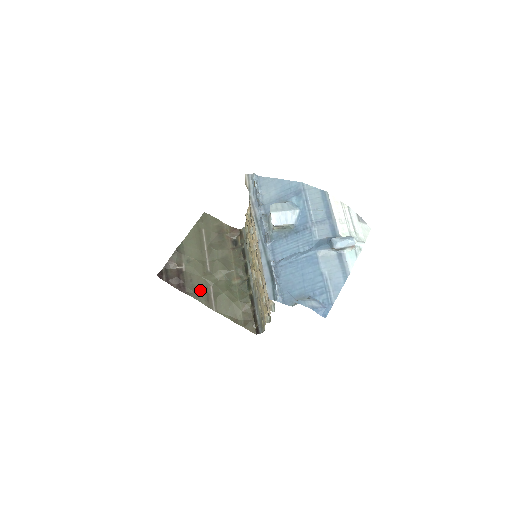
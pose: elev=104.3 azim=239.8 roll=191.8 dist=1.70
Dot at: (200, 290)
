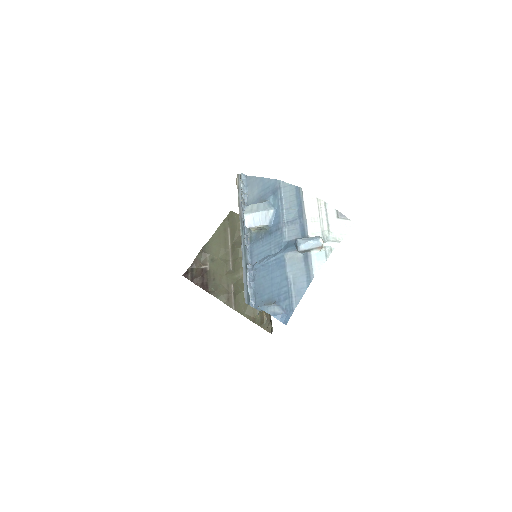
Dot at: (221, 289)
